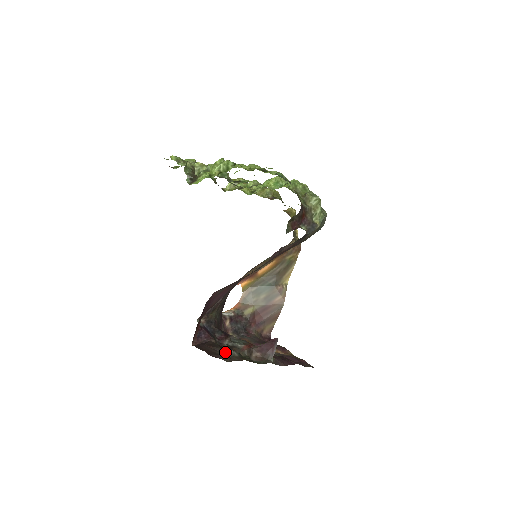
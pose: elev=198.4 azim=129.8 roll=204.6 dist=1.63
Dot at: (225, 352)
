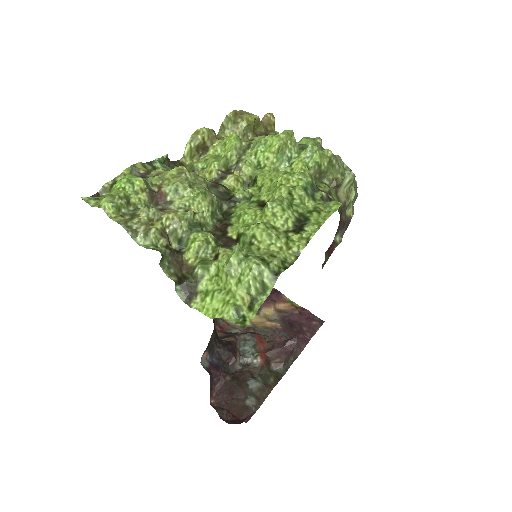
Dot at: (249, 392)
